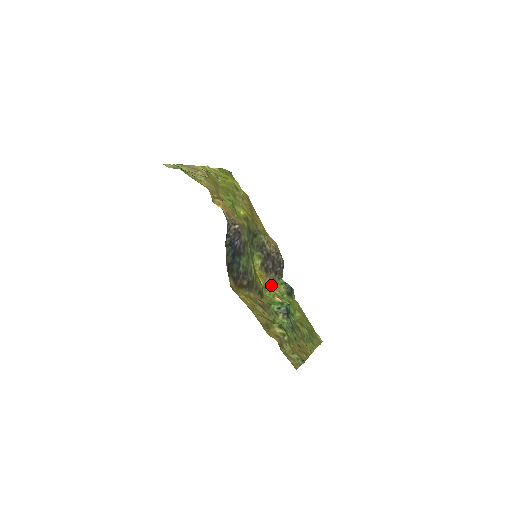
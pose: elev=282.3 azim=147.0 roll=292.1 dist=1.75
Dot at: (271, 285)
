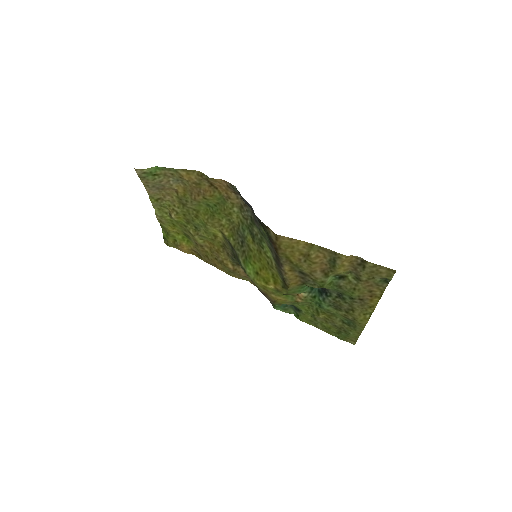
Dot at: (276, 299)
